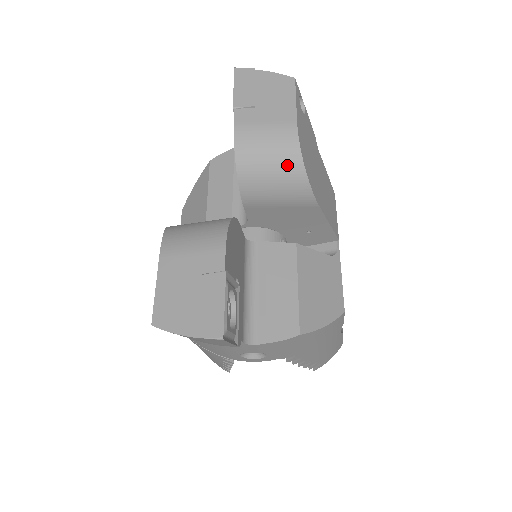
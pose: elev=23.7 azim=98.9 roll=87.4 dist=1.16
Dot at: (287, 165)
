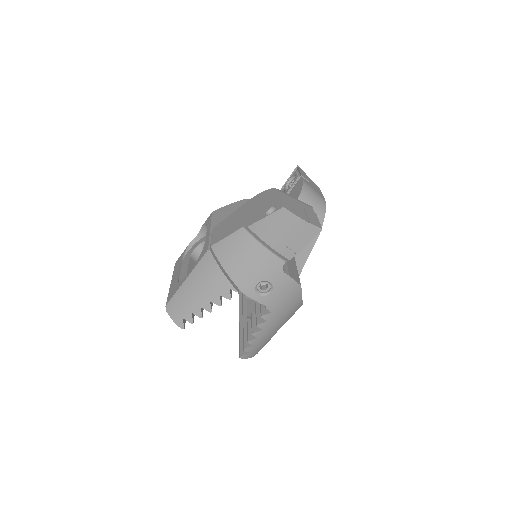
Dot at: (319, 210)
